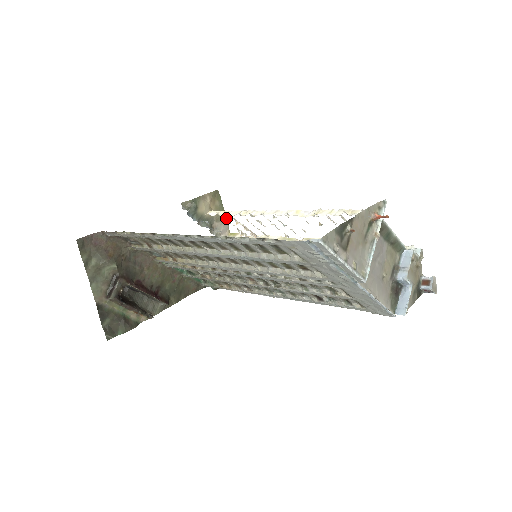
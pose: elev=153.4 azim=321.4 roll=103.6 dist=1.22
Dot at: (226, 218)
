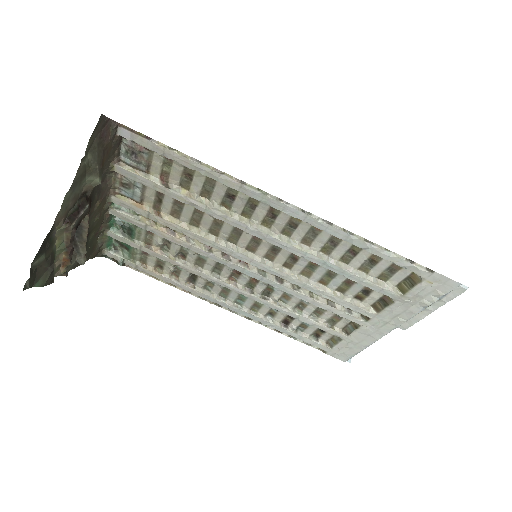
Dot at: occluded
